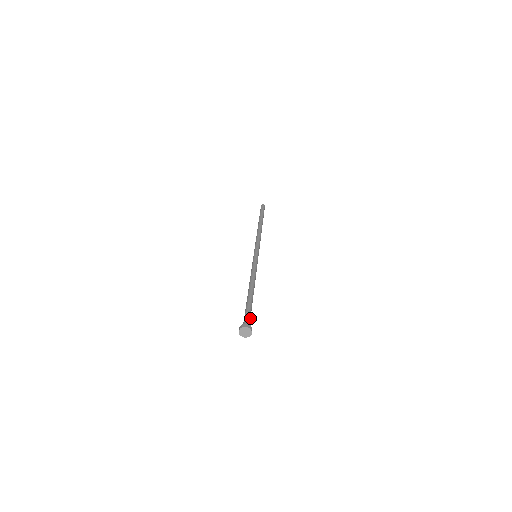
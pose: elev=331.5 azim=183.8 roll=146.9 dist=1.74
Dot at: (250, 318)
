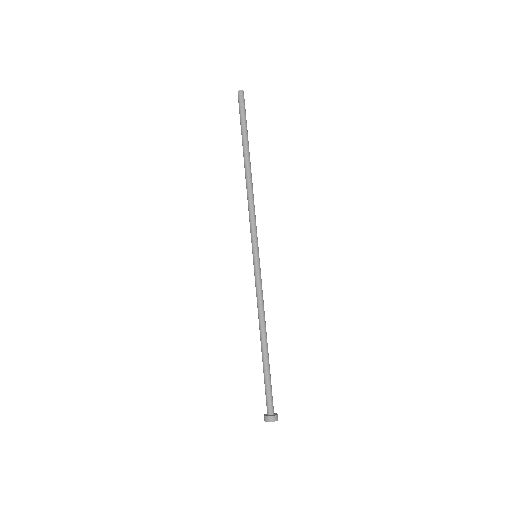
Dot at: (271, 395)
